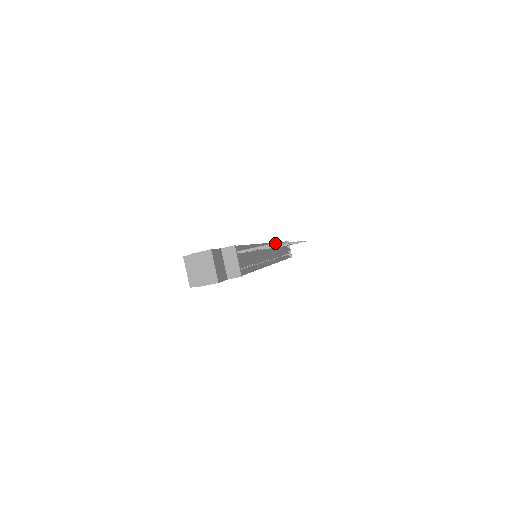
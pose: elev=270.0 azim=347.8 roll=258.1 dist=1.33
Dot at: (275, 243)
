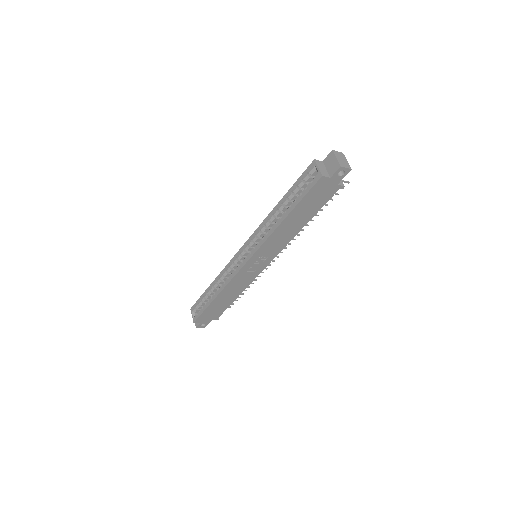
Dot at: occluded
